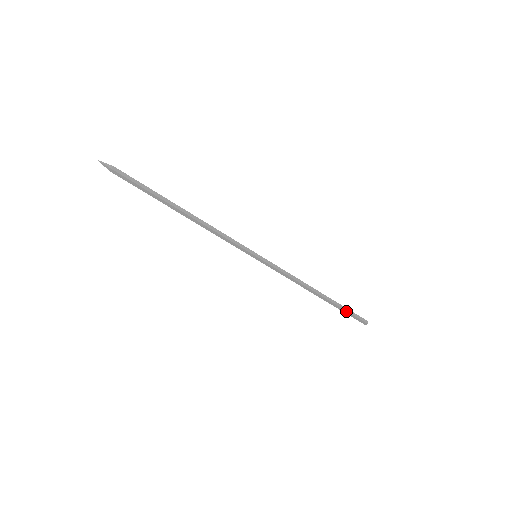
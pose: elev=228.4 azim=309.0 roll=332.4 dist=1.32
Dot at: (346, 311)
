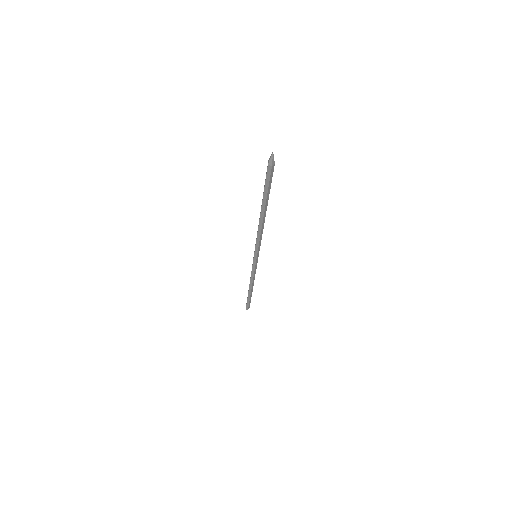
Dot at: occluded
